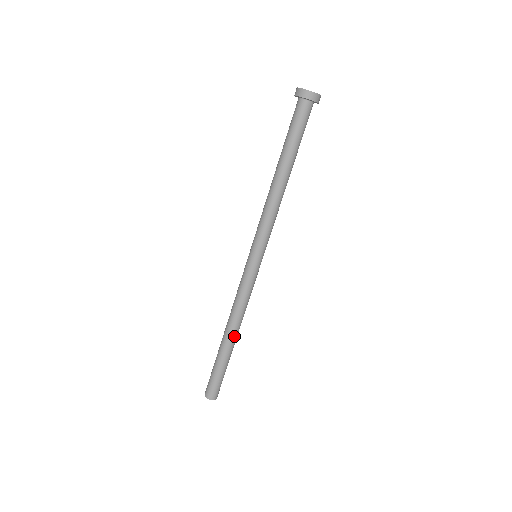
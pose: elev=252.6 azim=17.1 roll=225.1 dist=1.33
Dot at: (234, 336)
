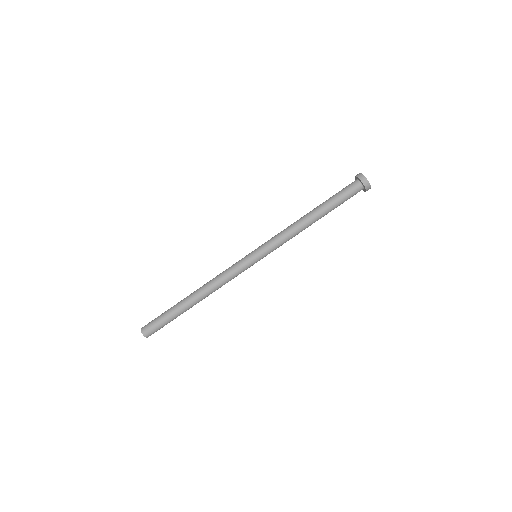
Dot at: (198, 299)
